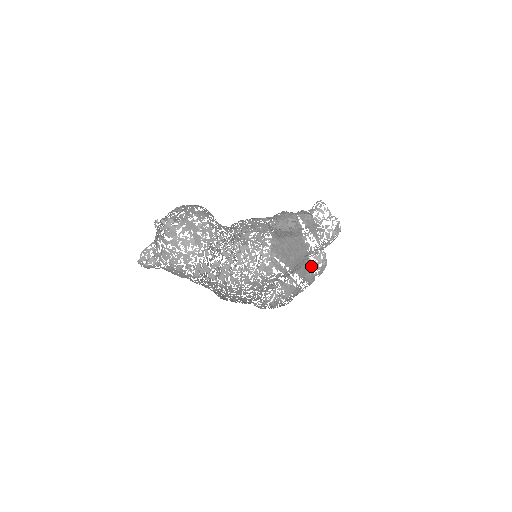
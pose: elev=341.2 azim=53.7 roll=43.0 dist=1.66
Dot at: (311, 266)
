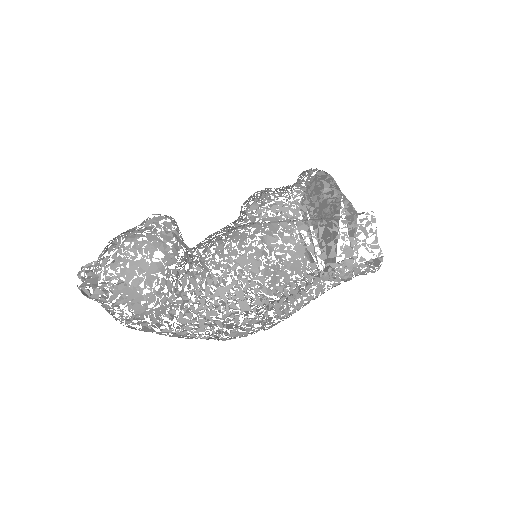
Dot at: occluded
